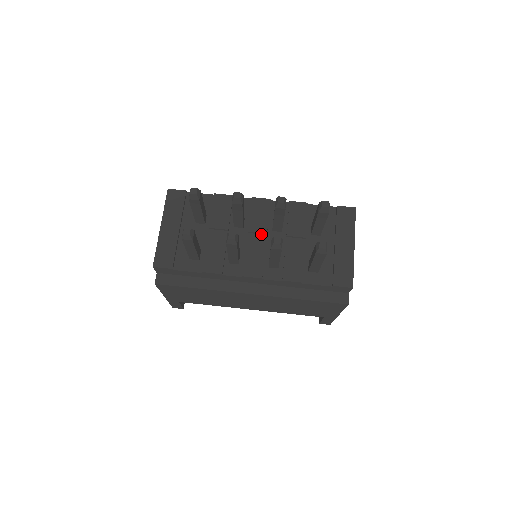
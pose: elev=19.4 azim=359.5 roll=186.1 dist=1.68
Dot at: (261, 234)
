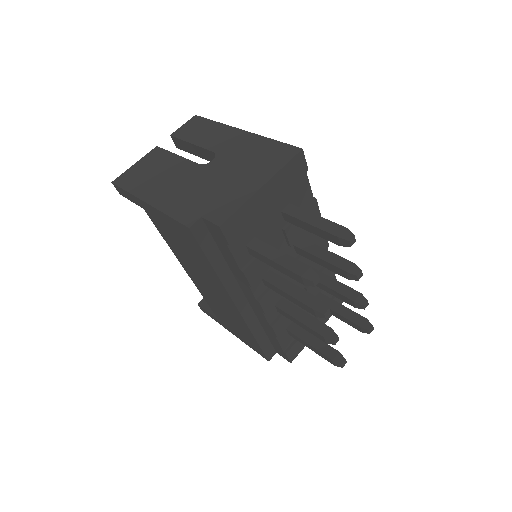
Dot at: occluded
